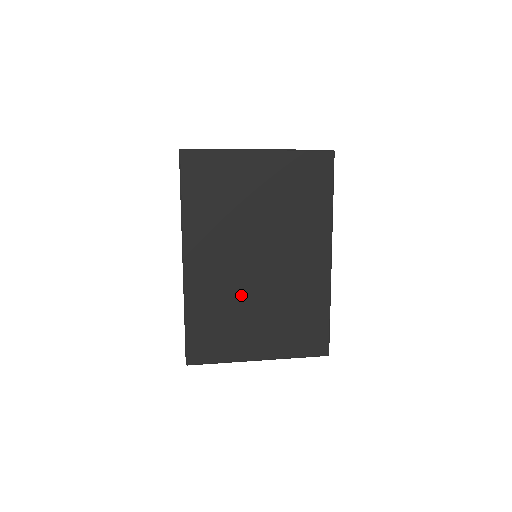
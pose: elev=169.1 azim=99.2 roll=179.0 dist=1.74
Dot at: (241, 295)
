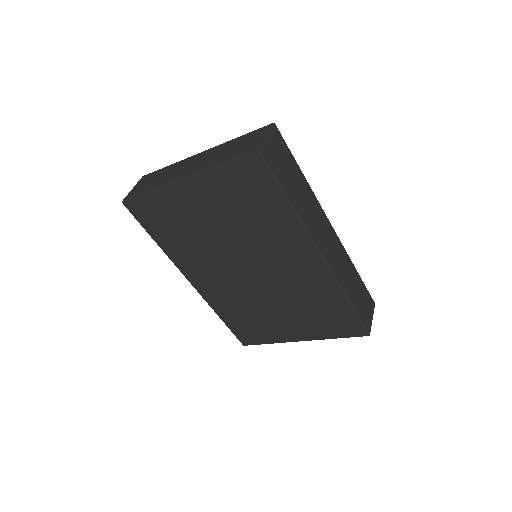
Dot at: (252, 299)
